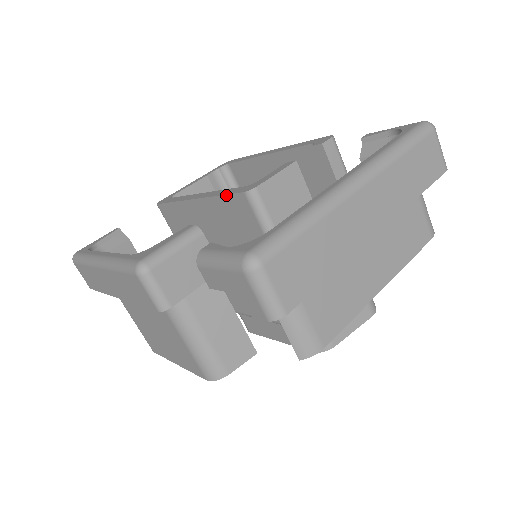
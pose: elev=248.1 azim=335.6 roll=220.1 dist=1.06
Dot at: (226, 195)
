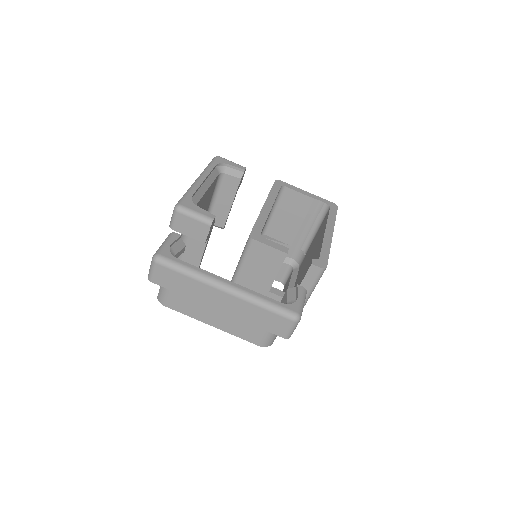
Dot at: (254, 224)
